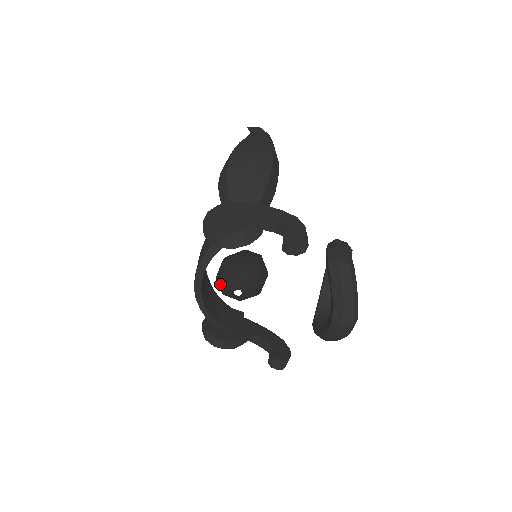
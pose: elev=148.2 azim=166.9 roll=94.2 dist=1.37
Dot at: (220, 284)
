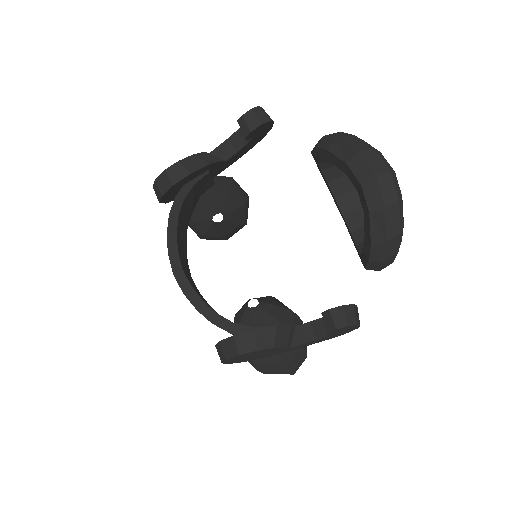
Dot at: occluded
